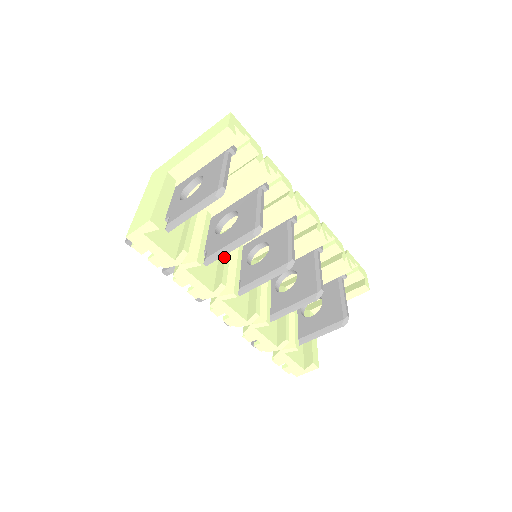
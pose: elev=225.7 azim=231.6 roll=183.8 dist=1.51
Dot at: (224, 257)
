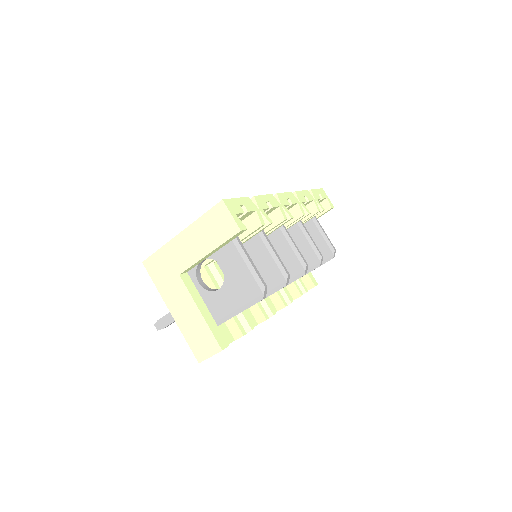
Dot at: occluded
